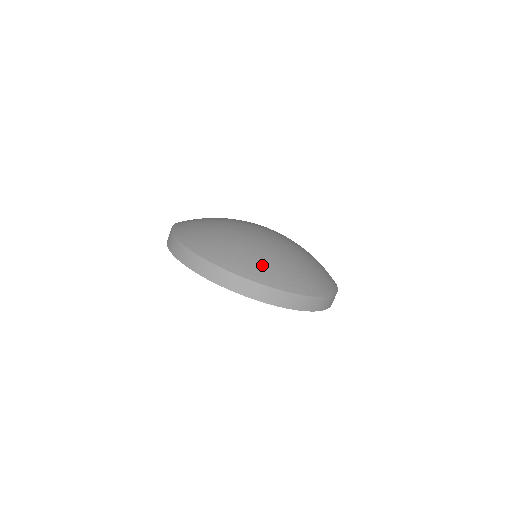
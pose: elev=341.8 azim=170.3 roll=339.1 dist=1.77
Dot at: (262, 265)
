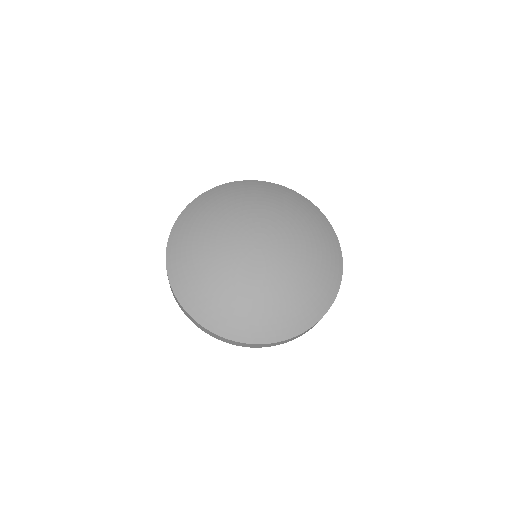
Dot at: (249, 322)
